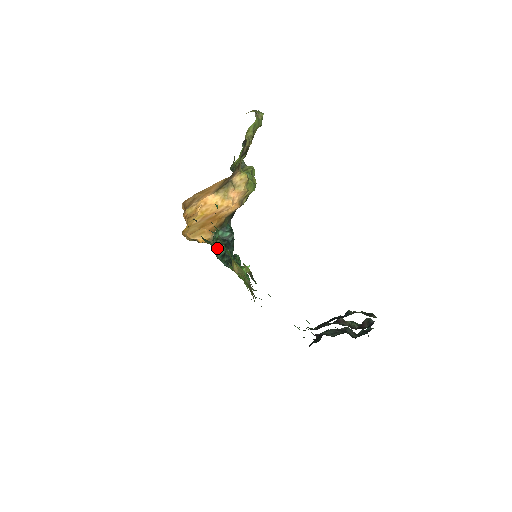
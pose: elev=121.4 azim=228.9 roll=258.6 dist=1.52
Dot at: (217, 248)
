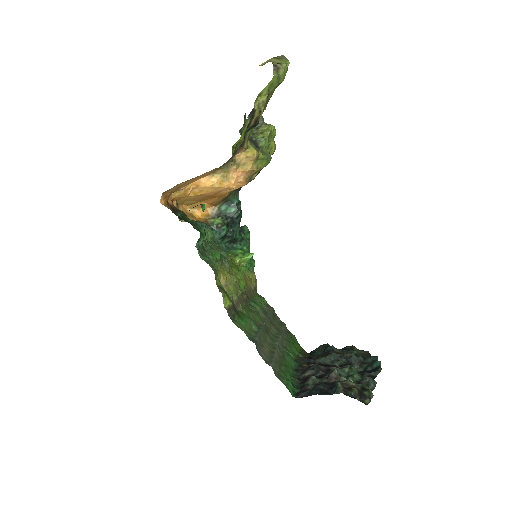
Dot at: (215, 230)
